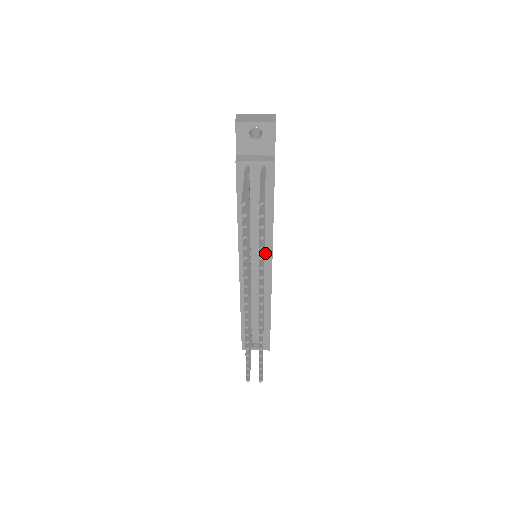
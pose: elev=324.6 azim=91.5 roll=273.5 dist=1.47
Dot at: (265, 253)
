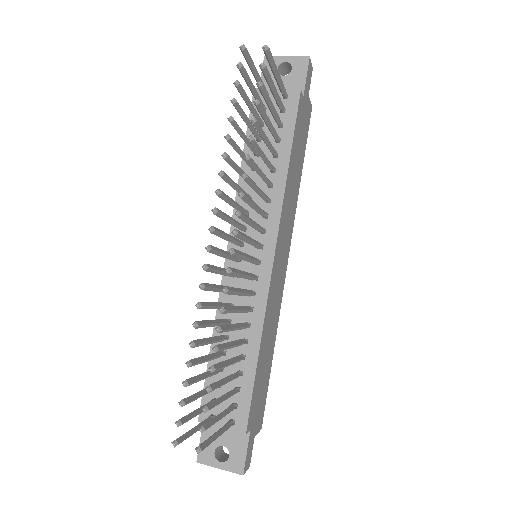
Dot at: (267, 231)
